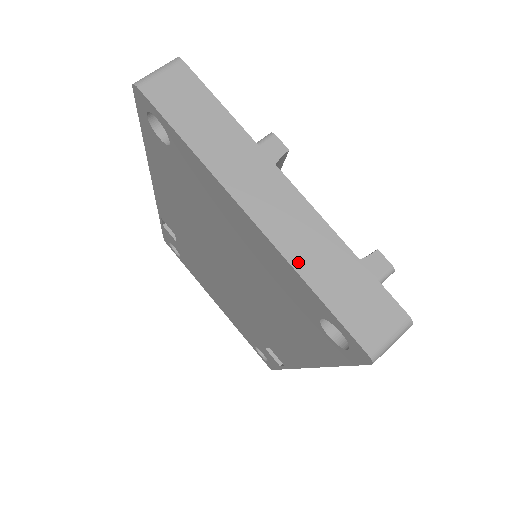
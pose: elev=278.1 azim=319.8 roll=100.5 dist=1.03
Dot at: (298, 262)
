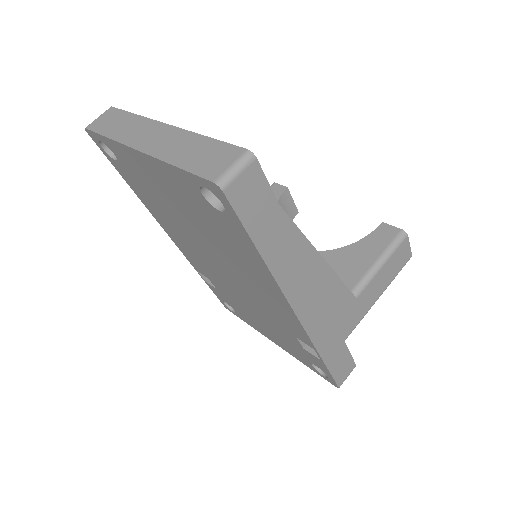
Dot at: (166, 157)
